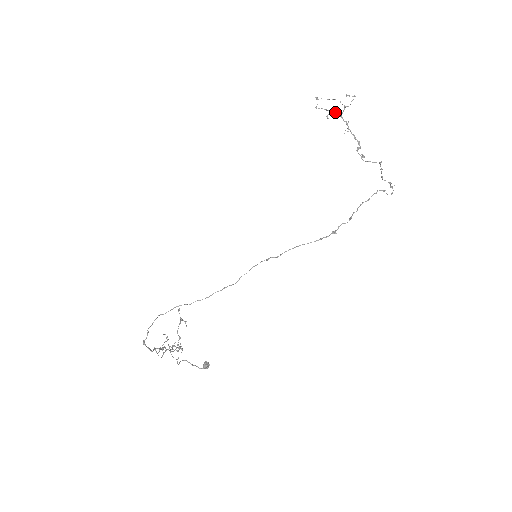
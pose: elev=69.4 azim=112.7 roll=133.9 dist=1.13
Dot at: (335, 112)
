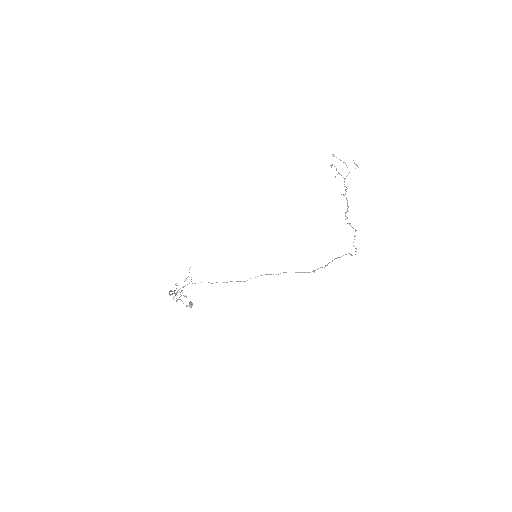
Dot at: occluded
